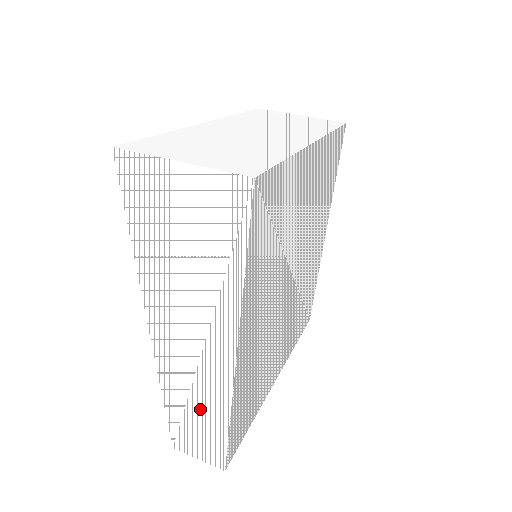
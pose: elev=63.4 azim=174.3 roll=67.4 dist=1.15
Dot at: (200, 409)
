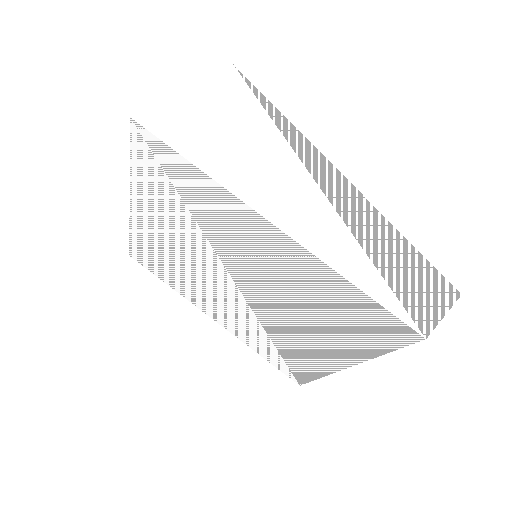
Dot at: (386, 258)
